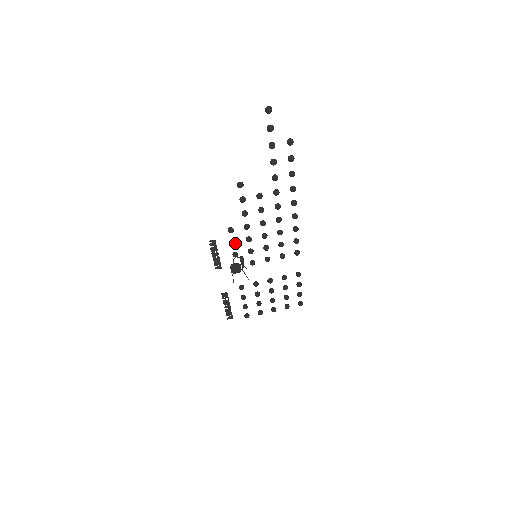
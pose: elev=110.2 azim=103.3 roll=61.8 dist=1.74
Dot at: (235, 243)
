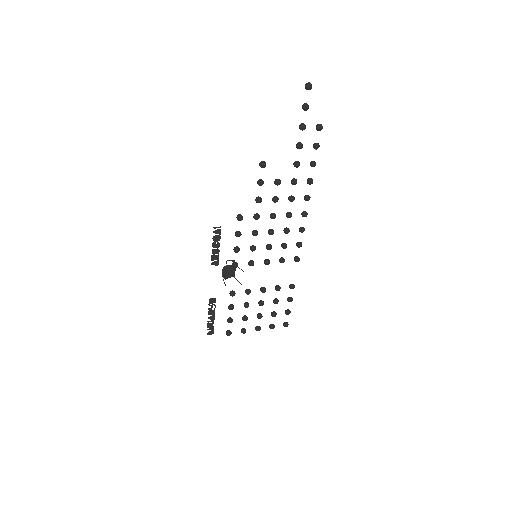
Dot at: (241, 234)
